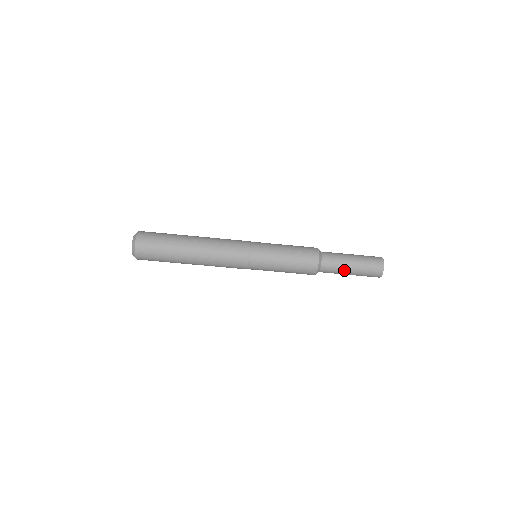
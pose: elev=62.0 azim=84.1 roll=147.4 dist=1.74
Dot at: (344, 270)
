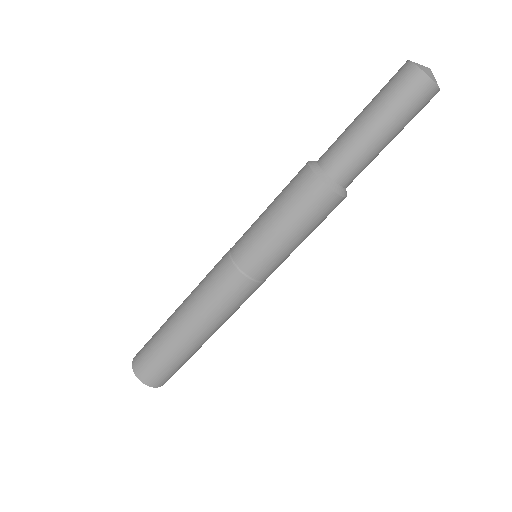
Dot at: (378, 153)
